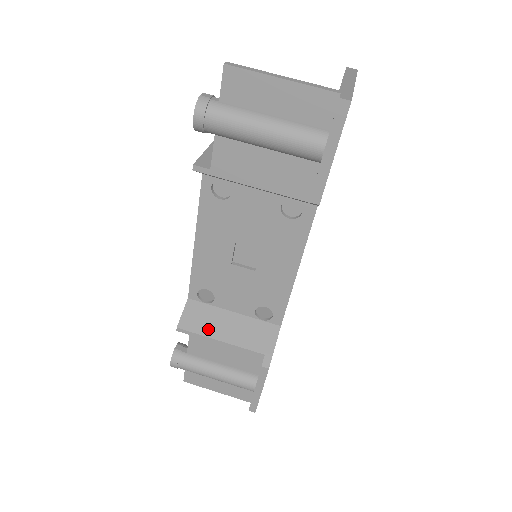
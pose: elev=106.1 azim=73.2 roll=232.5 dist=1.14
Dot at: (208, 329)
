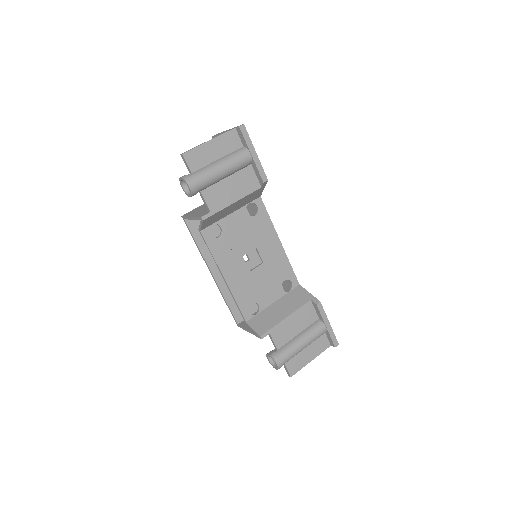
Dot at: (274, 320)
